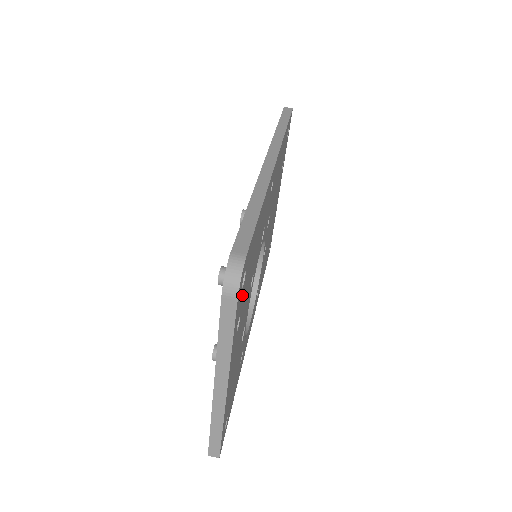
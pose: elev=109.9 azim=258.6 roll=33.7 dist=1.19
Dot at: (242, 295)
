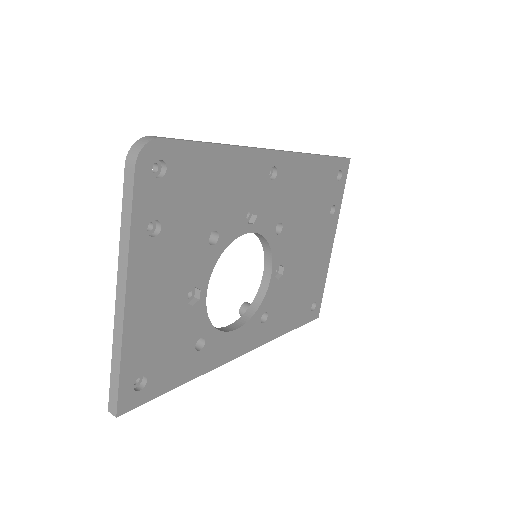
Dot at: (161, 193)
